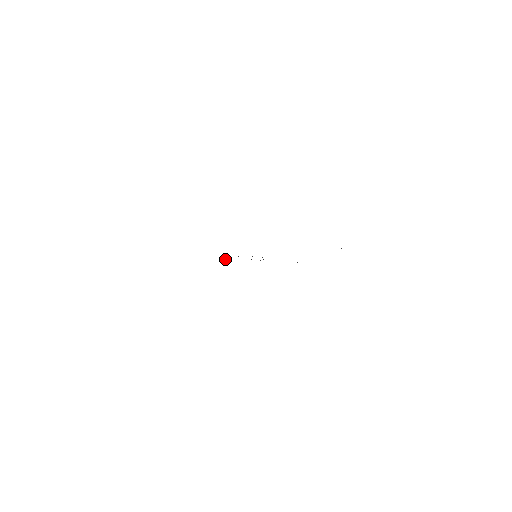
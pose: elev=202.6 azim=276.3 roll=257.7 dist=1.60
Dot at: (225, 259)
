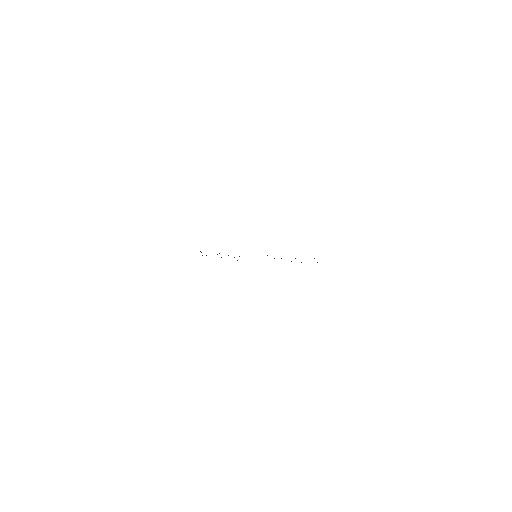
Dot at: occluded
